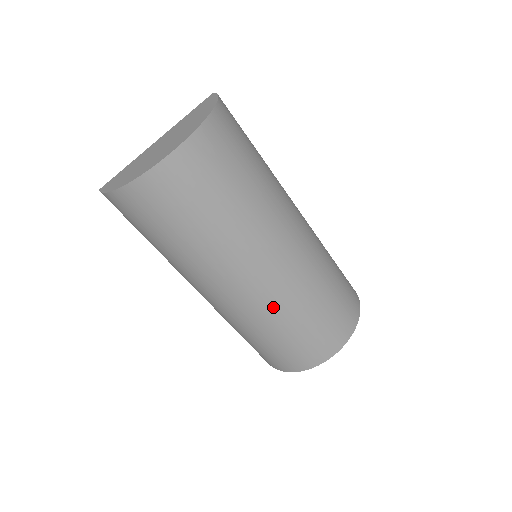
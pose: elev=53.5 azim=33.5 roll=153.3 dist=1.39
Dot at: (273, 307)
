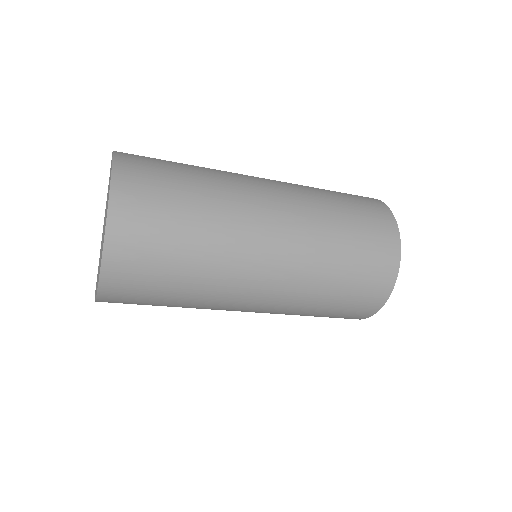
Dot at: (299, 293)
